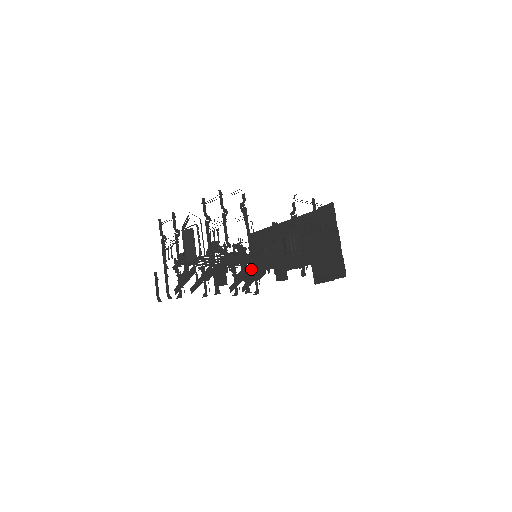
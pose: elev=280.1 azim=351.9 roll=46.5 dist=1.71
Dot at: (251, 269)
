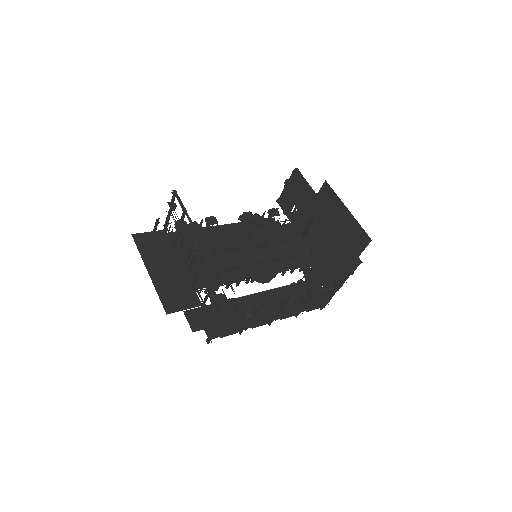
Dot at: (208, 338)
